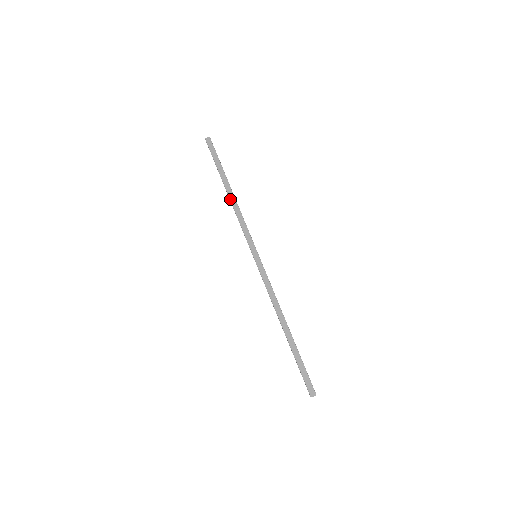
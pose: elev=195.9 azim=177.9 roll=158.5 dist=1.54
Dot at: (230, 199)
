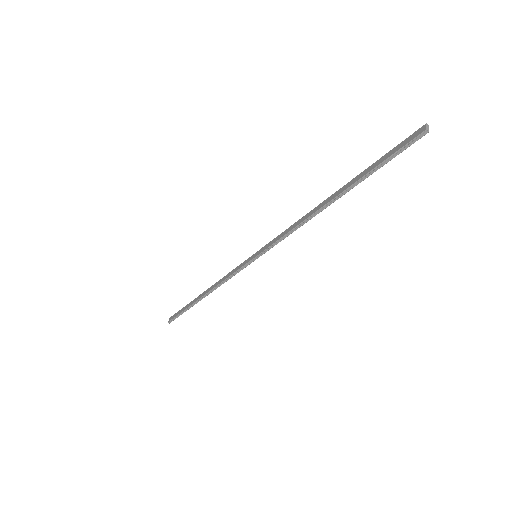
Dot at: (207, 292)
